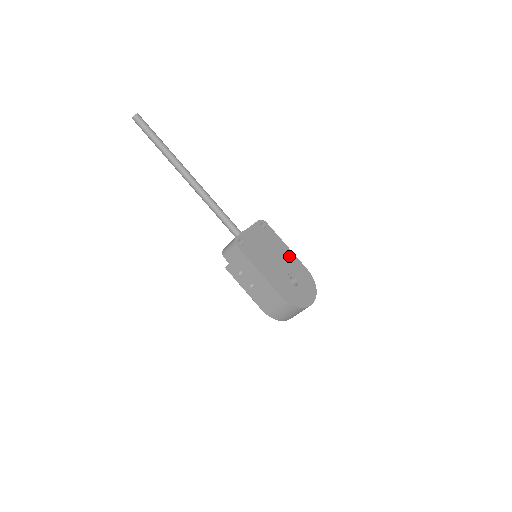
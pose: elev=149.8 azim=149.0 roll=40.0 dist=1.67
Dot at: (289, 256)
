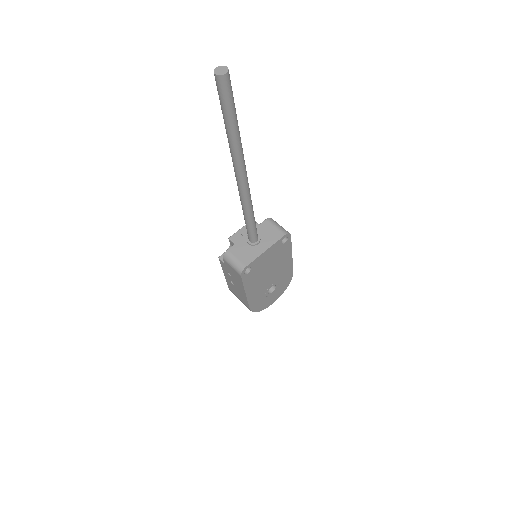
Dot at: (286, 265)
